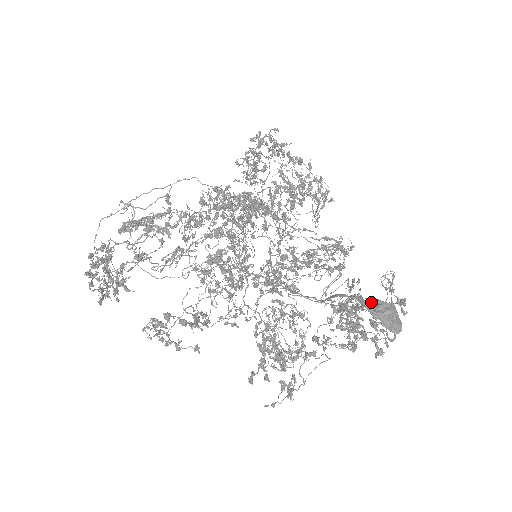
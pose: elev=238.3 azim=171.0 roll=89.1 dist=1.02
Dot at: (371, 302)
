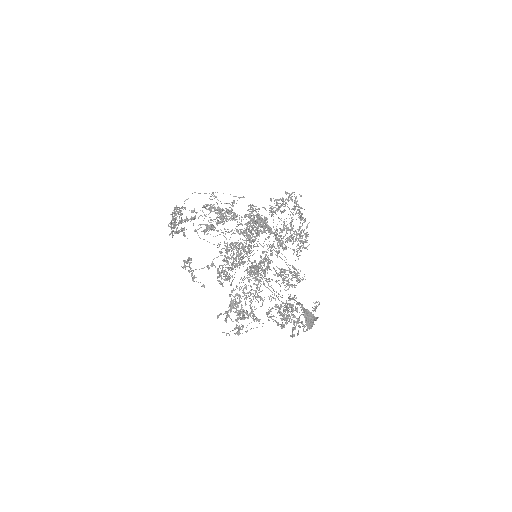
Dot at: (306, 310)
